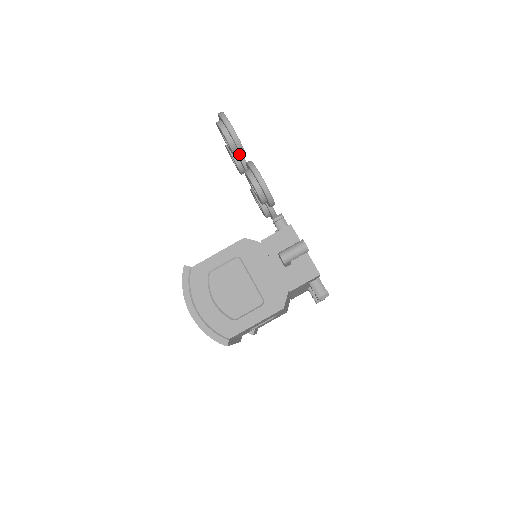
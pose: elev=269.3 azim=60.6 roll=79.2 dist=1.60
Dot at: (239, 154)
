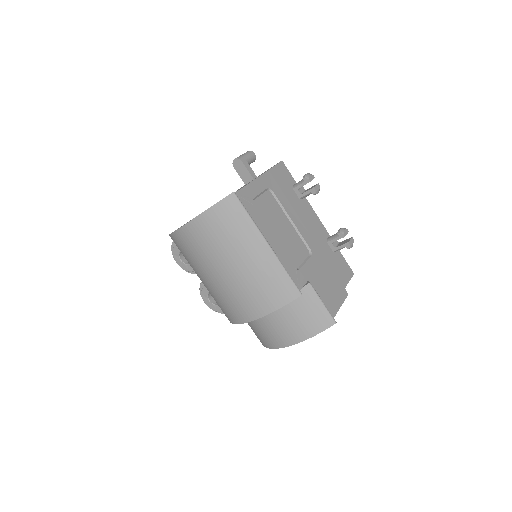
Dot at: occluded
